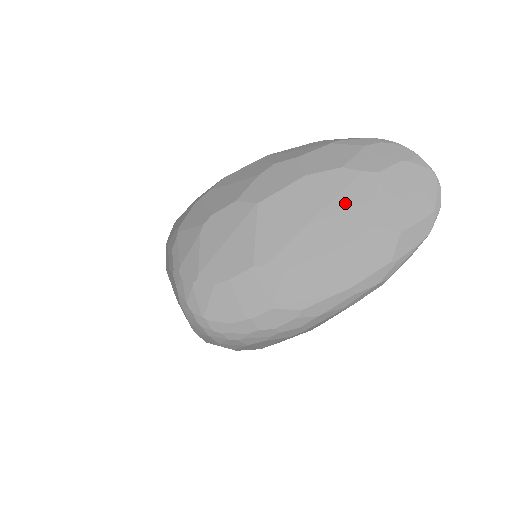
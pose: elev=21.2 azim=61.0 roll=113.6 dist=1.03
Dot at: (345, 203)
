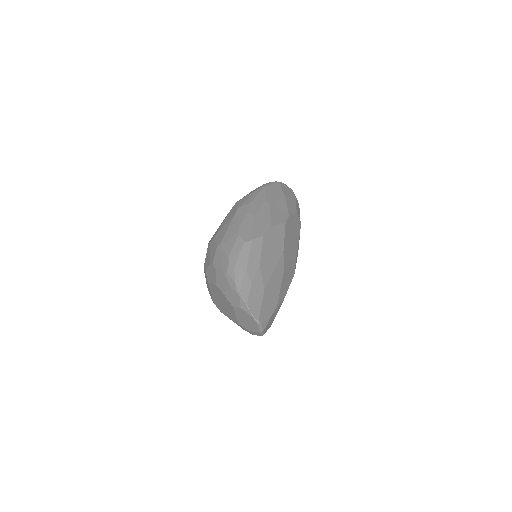
Dot at: (228, 307)
